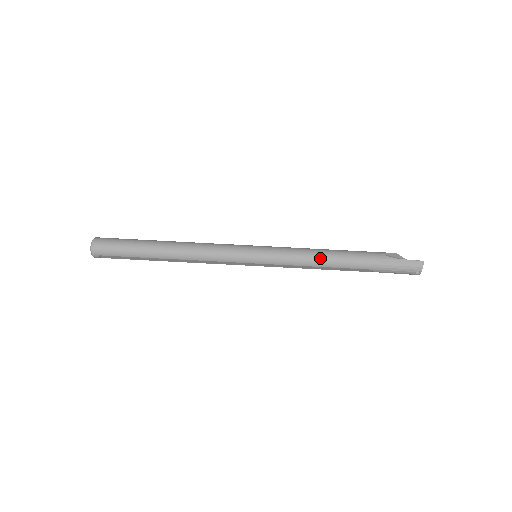
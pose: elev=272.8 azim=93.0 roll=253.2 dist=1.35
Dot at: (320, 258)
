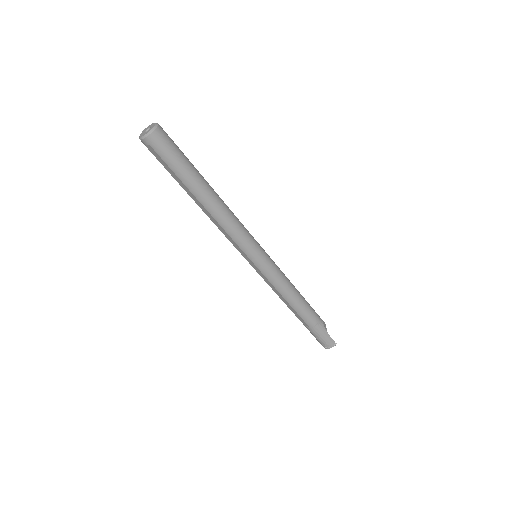
Dot at: (293, 295)
